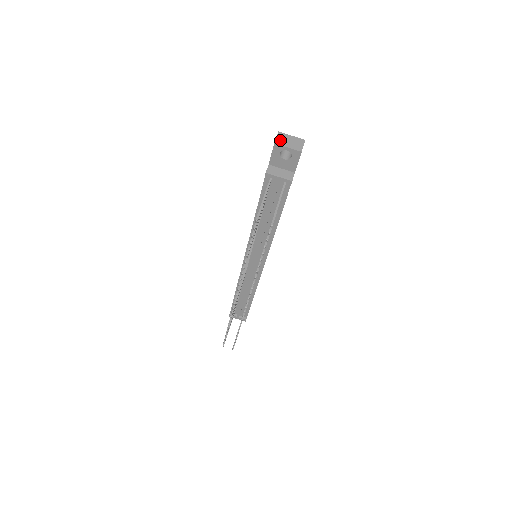
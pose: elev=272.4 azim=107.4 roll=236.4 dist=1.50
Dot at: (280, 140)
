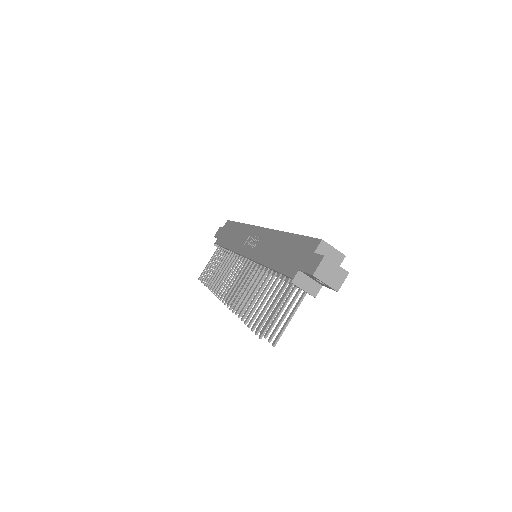
Dot at: (321, 271)
